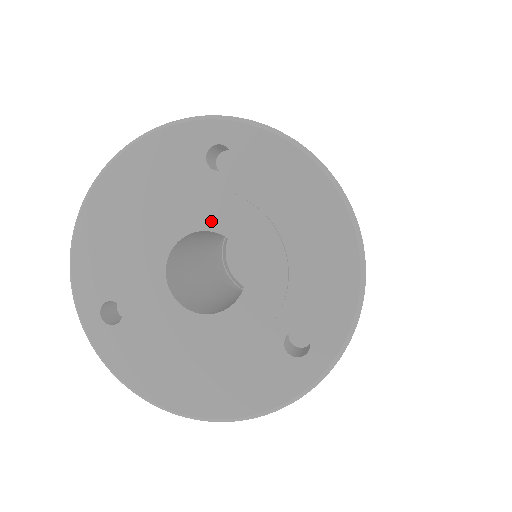
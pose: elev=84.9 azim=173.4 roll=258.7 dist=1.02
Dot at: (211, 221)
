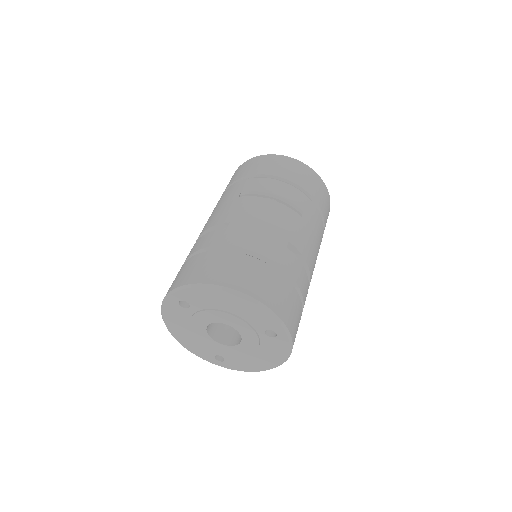
Dot at: (206, 322)
